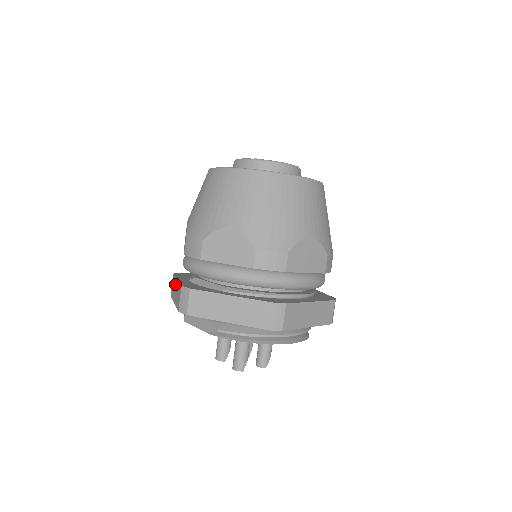
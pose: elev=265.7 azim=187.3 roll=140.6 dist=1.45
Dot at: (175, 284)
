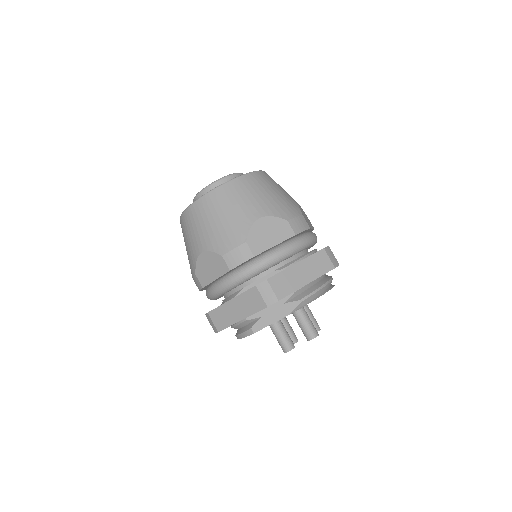
Dot at: (228, 308)
